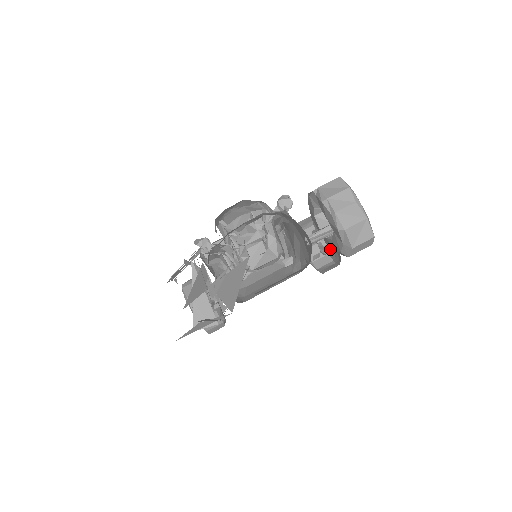
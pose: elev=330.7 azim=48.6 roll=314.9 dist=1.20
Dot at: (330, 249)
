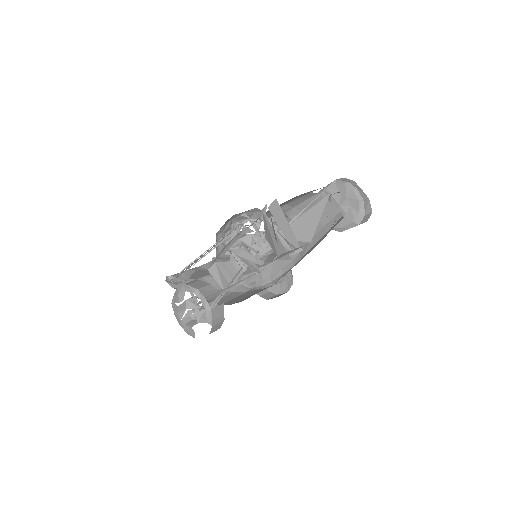
Dot at: (281, 278)
